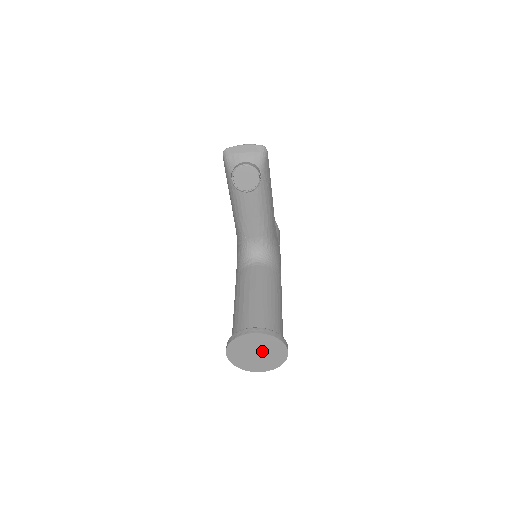
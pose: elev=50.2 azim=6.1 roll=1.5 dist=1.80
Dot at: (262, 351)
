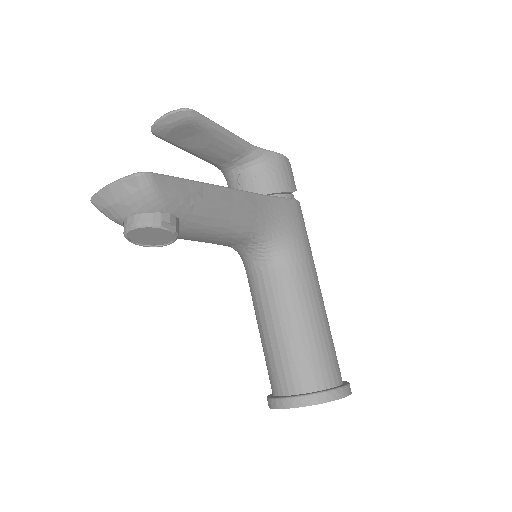
Dot at: occluded
